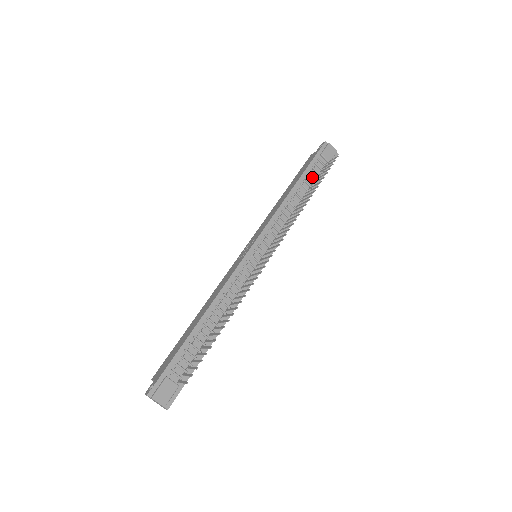
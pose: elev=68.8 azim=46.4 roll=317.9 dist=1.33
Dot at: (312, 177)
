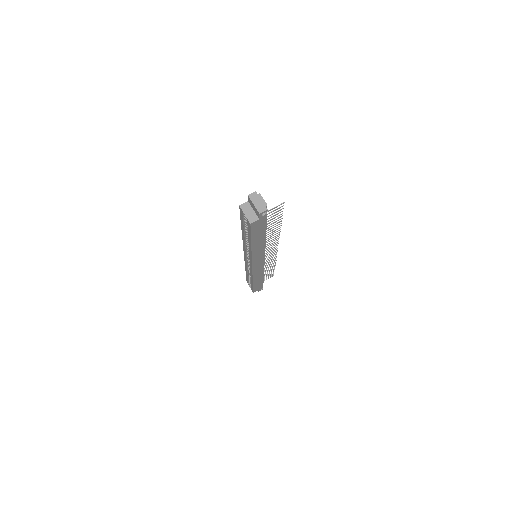
Dot at: occluded
